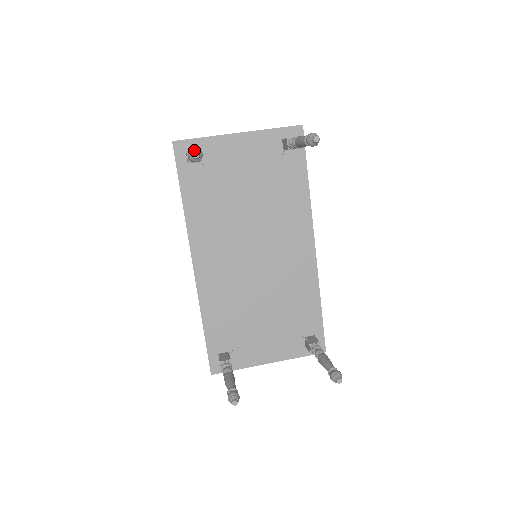
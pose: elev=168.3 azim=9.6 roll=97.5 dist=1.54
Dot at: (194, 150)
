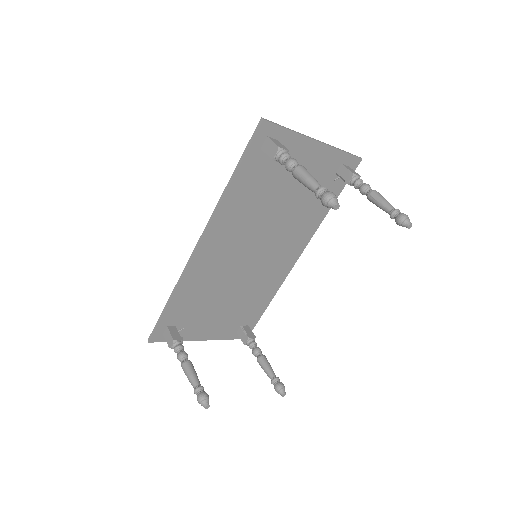
Dot at: (336, 199)
